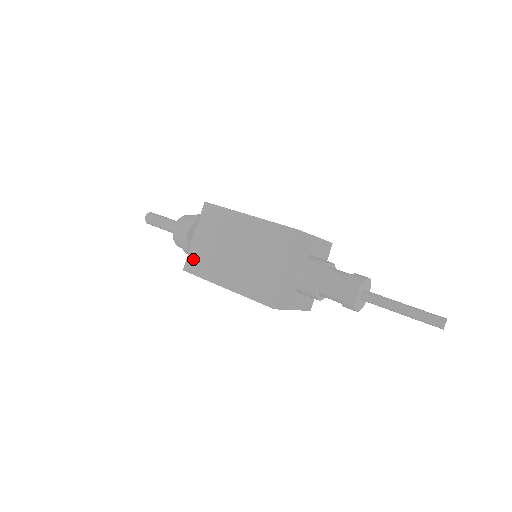
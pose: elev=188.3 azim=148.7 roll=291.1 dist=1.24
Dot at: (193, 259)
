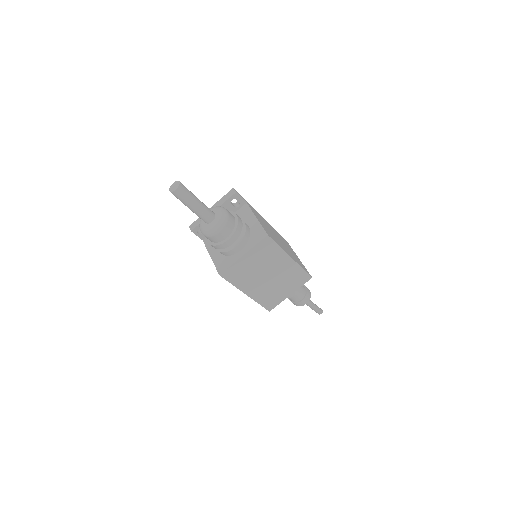
Dot at: (233, 271)
